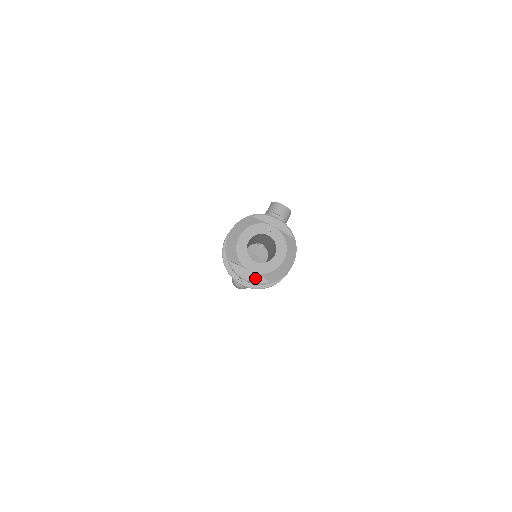
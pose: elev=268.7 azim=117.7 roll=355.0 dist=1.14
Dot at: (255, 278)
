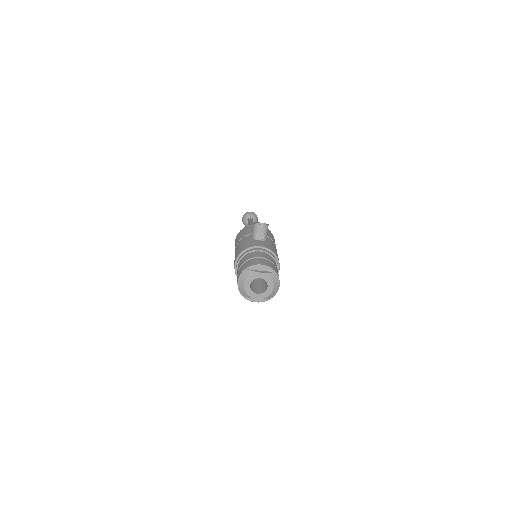
Dot at: (261, 300)
